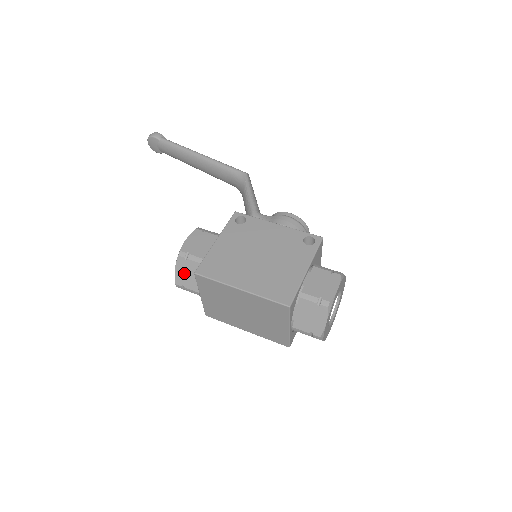
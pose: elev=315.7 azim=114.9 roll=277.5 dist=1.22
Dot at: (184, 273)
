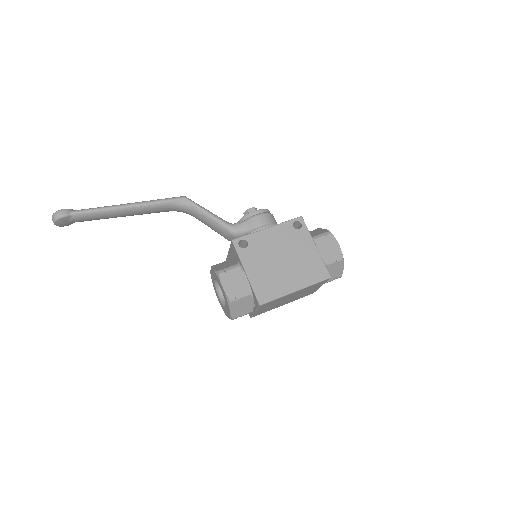
Dot at: (238, 309)
